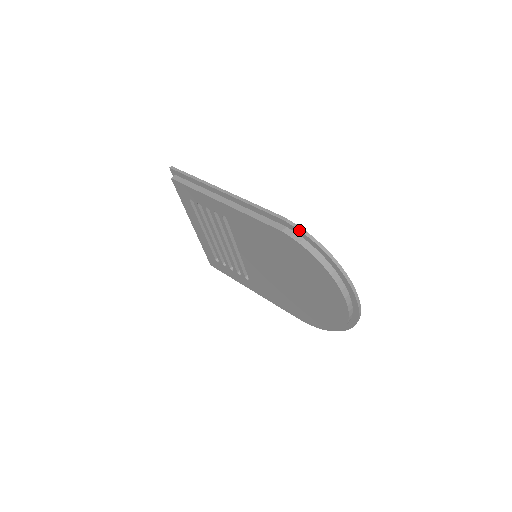
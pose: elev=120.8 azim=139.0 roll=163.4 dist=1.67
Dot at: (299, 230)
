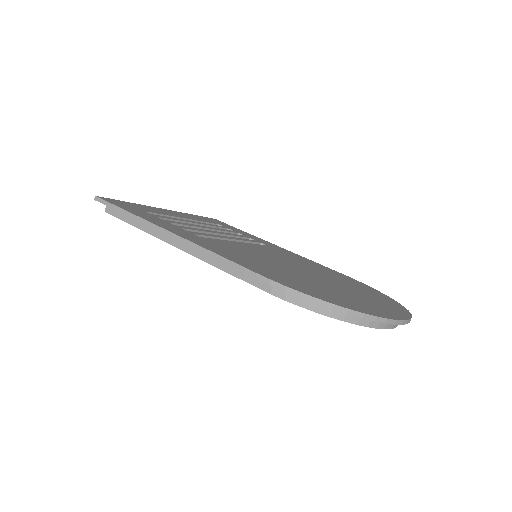
Dot at: (292, 294)
